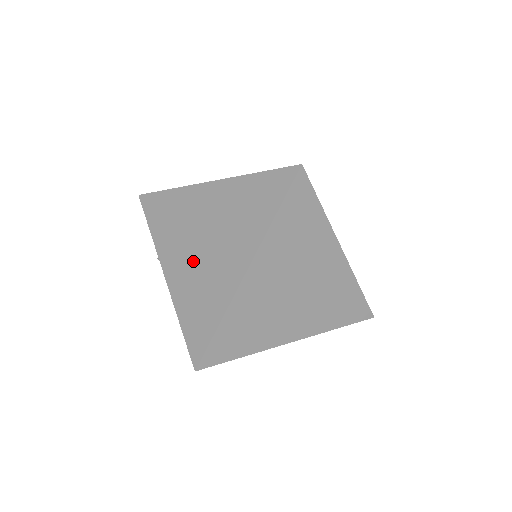
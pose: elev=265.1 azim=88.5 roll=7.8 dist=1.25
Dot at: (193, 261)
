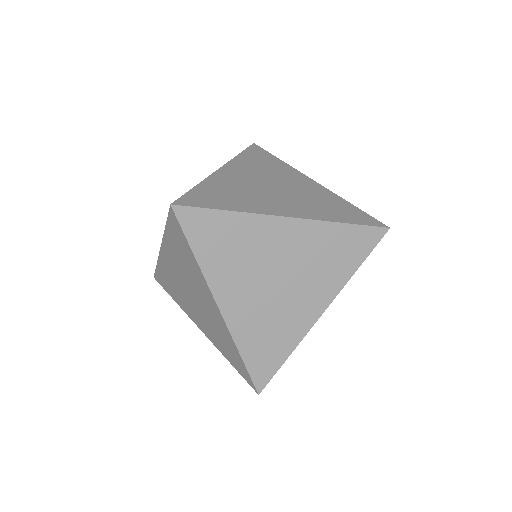
Dot at: (180, 282)
